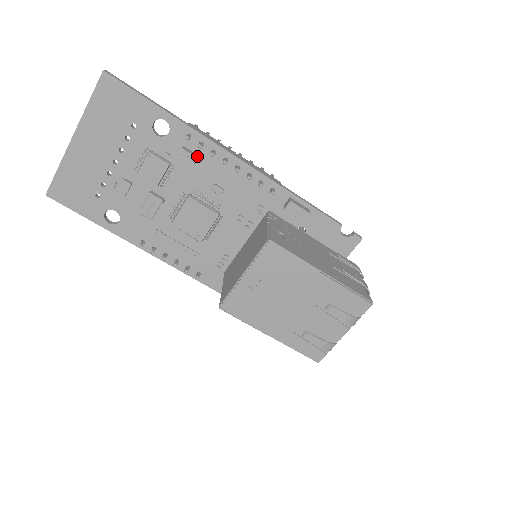
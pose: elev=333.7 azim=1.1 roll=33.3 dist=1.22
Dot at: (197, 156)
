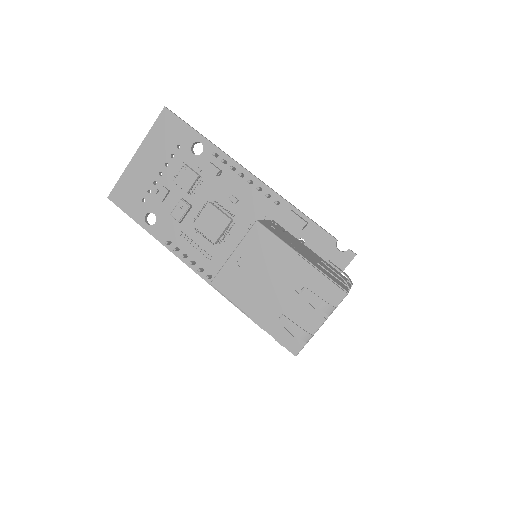
Dot at: (220, 170)
